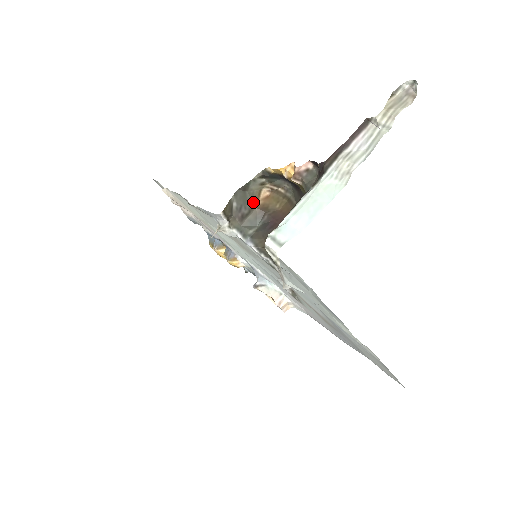
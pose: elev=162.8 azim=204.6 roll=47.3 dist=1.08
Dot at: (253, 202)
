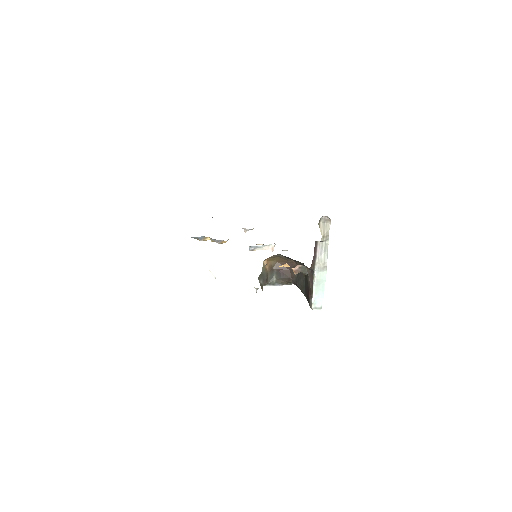
Dot at: (266, 272)
